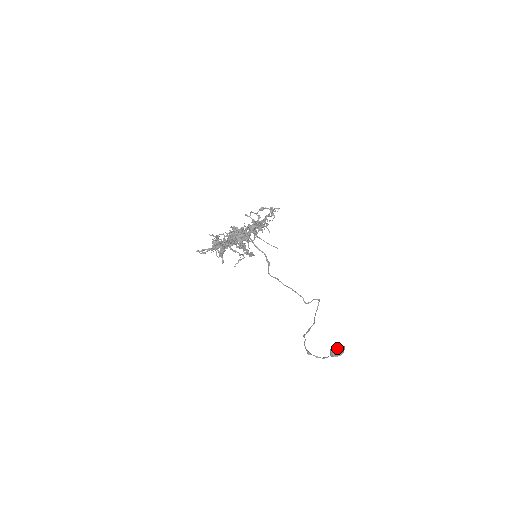
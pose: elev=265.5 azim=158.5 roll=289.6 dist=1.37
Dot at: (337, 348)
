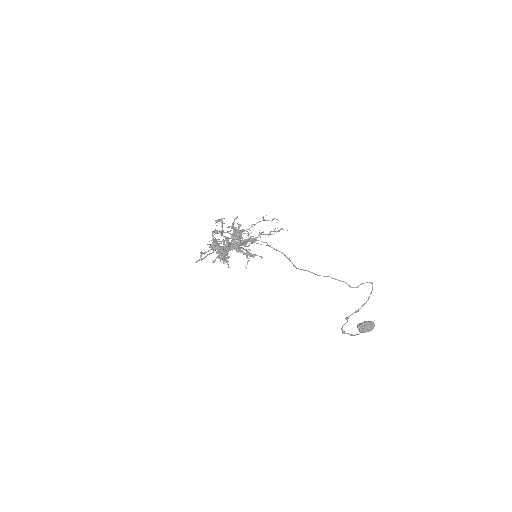
Dot at: (361, 324)
